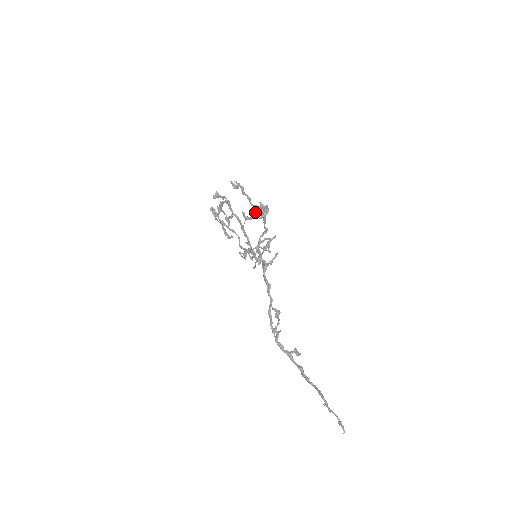
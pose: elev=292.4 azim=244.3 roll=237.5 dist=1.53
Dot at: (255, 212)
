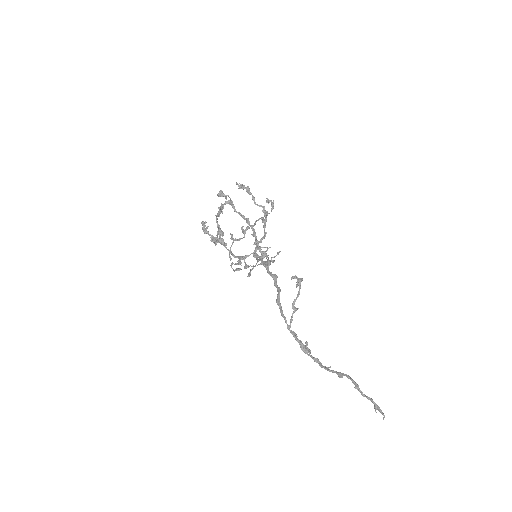
Dot at: (248, 228)
